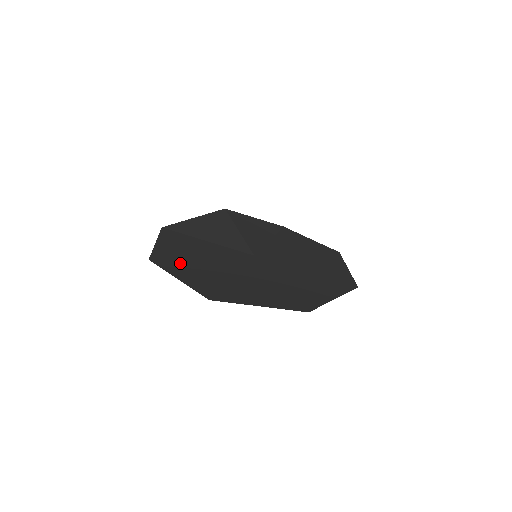
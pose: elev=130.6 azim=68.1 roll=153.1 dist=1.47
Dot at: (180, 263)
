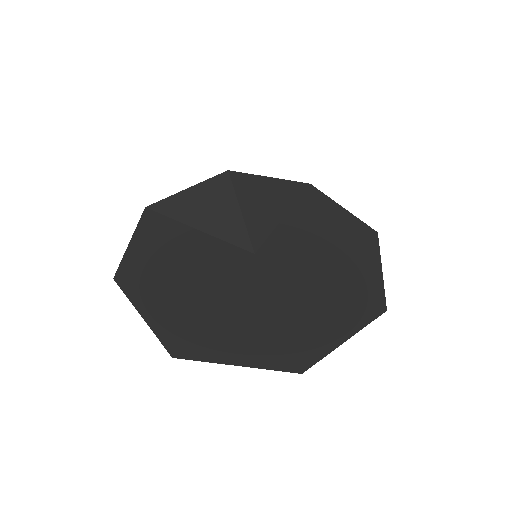
Dot at: (152, 282)
